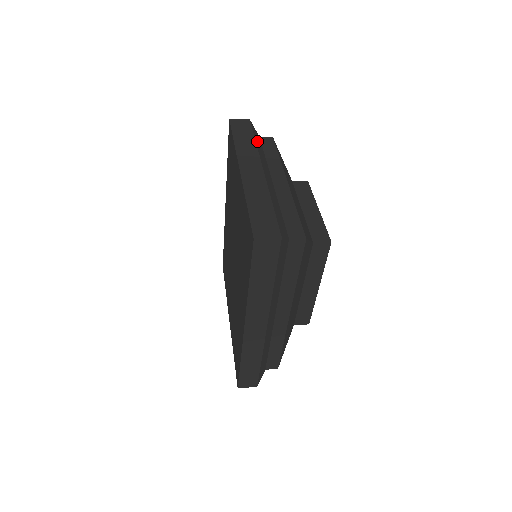
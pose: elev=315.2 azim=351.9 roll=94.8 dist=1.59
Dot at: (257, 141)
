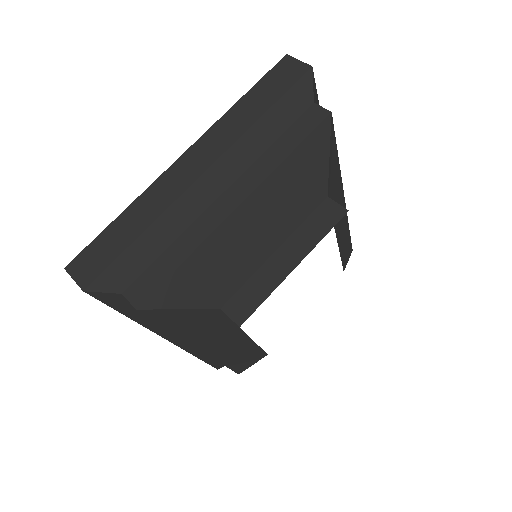
Dot at: (275, 115)
